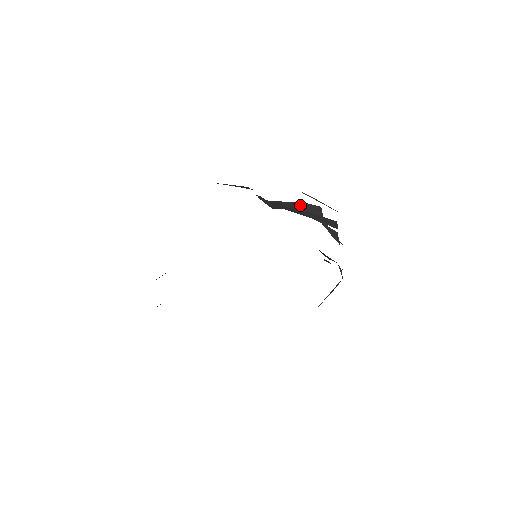
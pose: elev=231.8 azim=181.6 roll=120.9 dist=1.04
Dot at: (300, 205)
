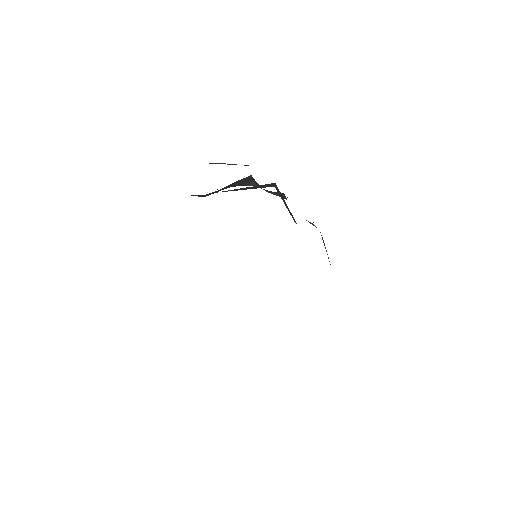
Dot at: (234, 183)
